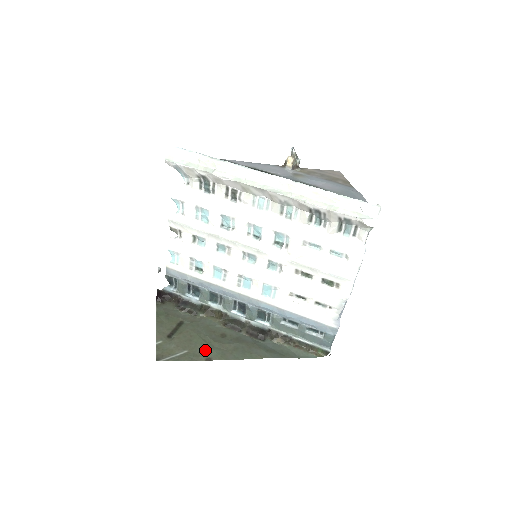
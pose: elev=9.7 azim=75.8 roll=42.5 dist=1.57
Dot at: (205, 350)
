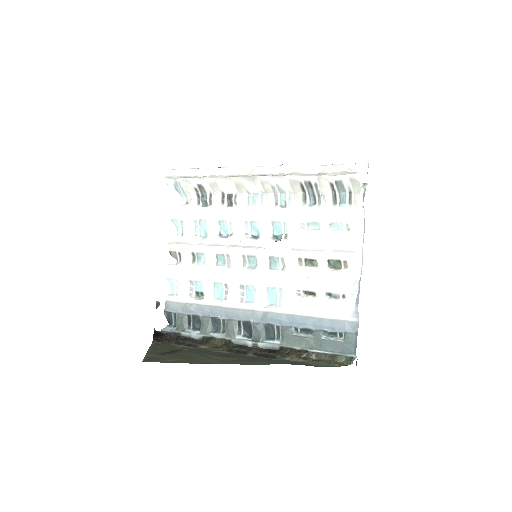
Dot at: (203, 359)
